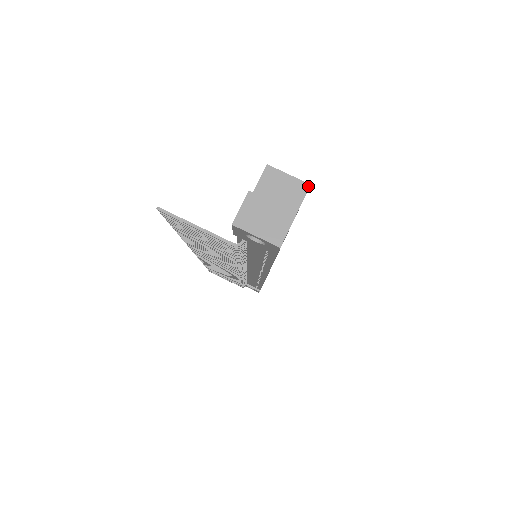
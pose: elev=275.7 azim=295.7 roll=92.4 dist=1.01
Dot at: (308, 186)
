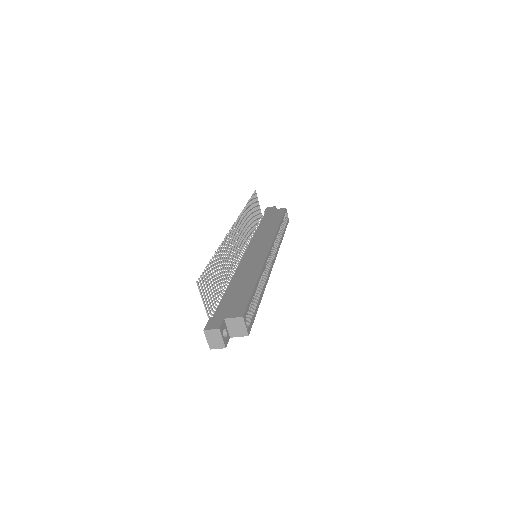
Dot at: (247, 335)
